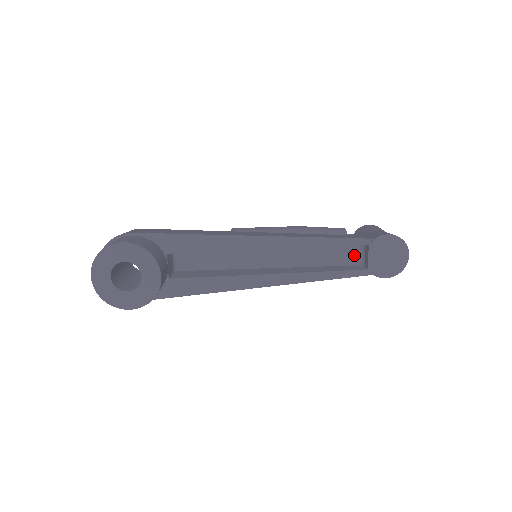
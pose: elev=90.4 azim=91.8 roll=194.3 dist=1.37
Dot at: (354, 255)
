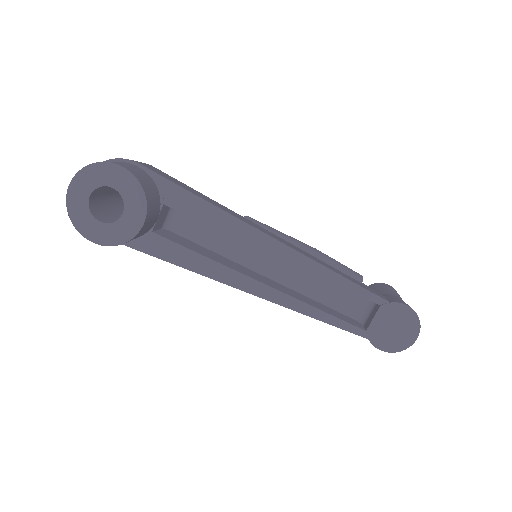
Dot at: (359, 308)
